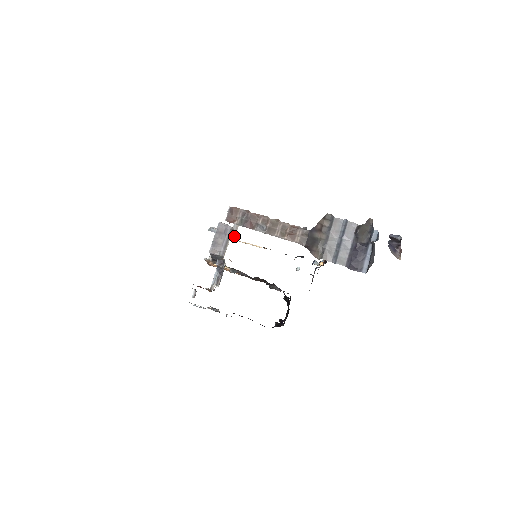
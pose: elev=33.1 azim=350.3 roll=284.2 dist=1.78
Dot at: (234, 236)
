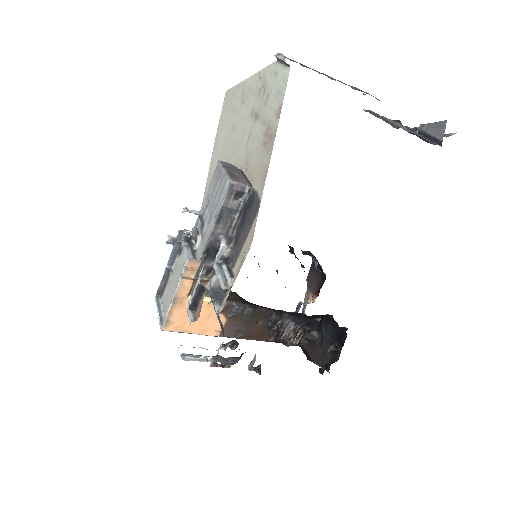
Dot at: occluded
